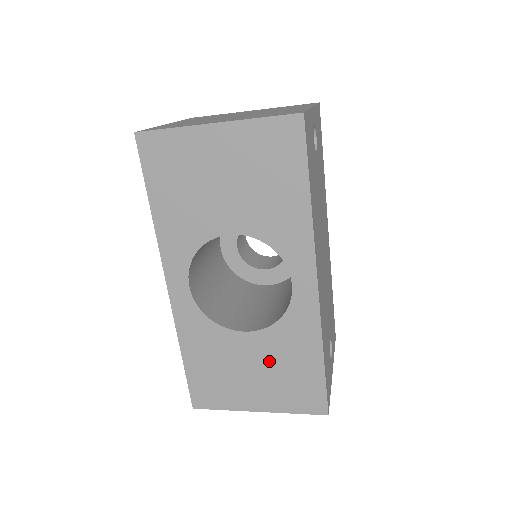
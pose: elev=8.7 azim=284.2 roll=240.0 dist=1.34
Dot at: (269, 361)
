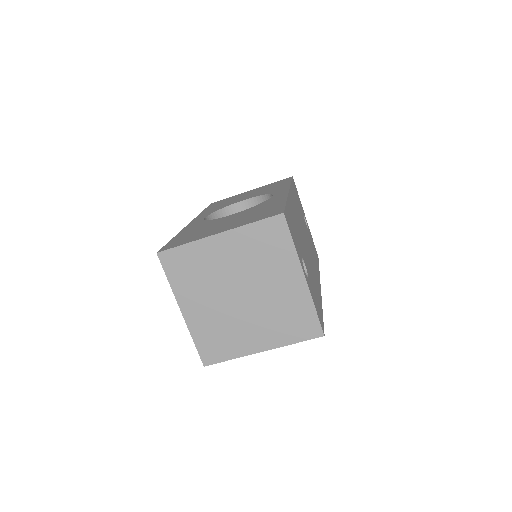
Dot at: (243, 215)
